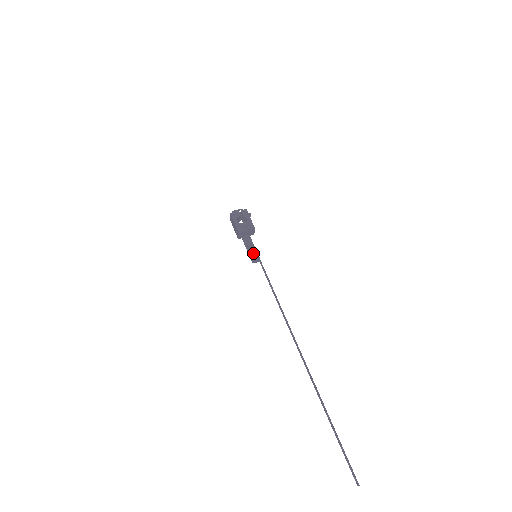
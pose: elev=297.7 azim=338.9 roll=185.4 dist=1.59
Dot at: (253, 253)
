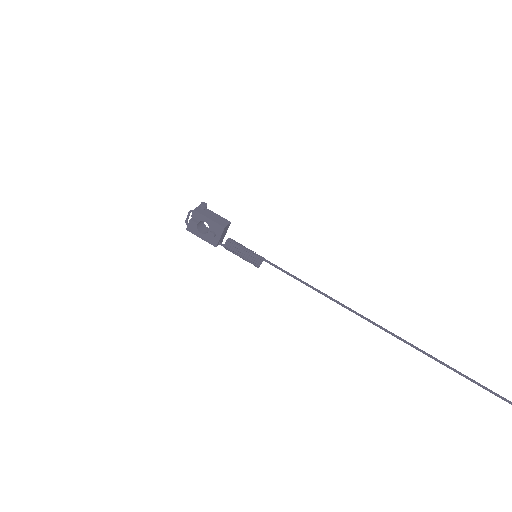
Dot at: (250, 261)
